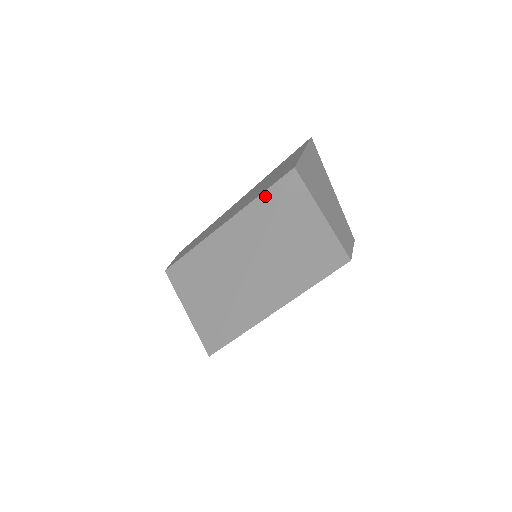
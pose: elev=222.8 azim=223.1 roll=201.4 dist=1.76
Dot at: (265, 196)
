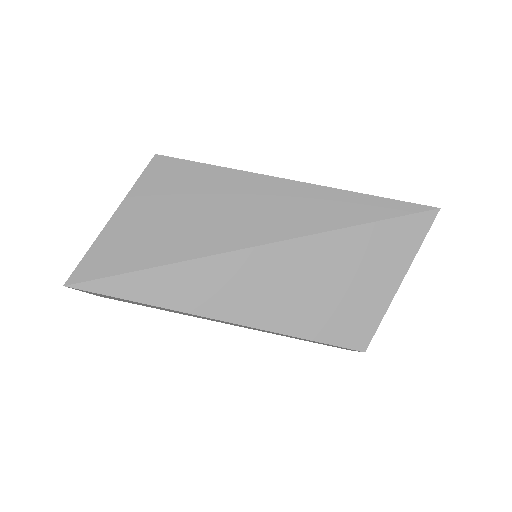
Dot at: (383, 202)
